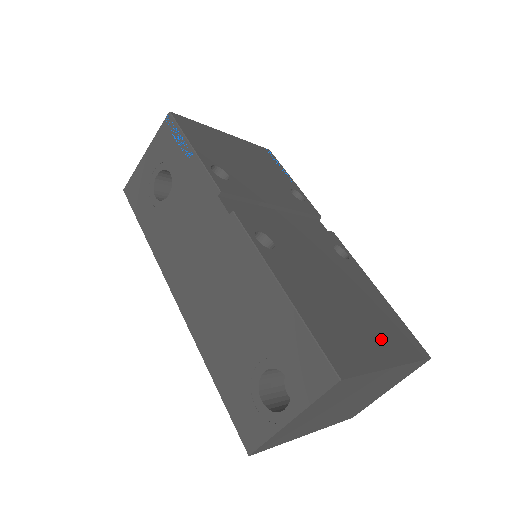
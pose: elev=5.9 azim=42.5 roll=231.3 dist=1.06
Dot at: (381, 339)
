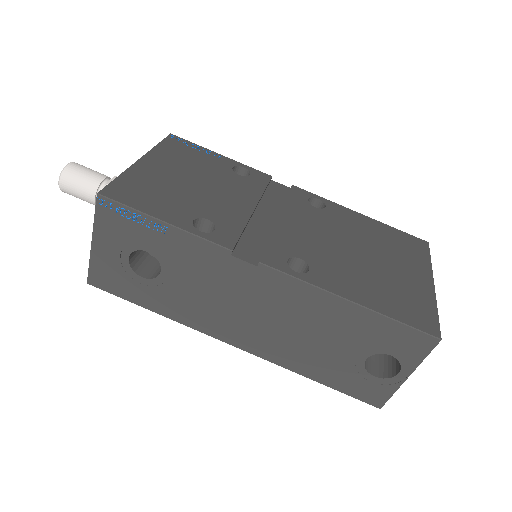
Dot at: (409, 266)
